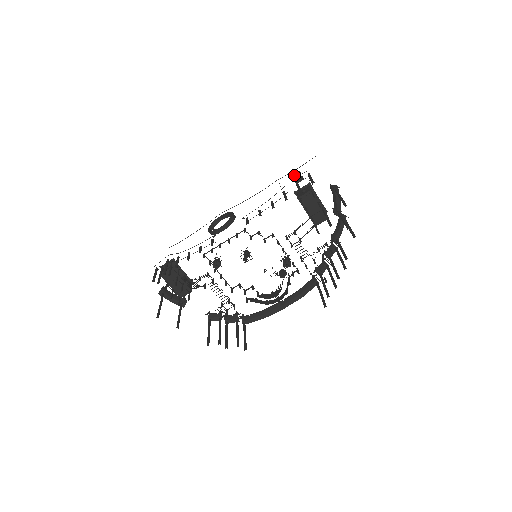
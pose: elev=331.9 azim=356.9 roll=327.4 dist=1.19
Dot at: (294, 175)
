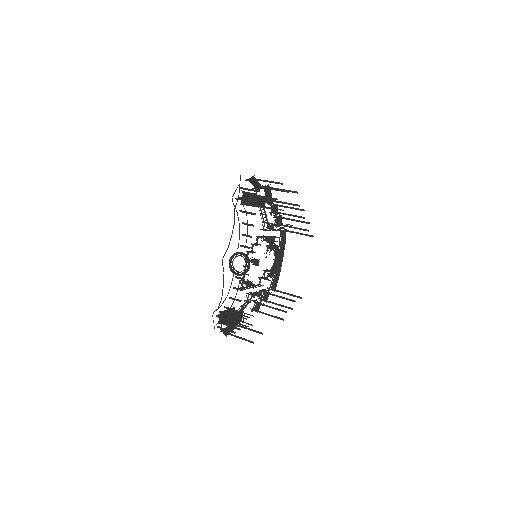
Dot at: occluded
